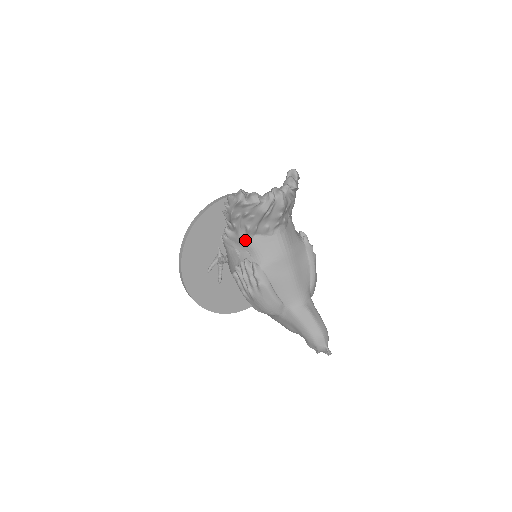
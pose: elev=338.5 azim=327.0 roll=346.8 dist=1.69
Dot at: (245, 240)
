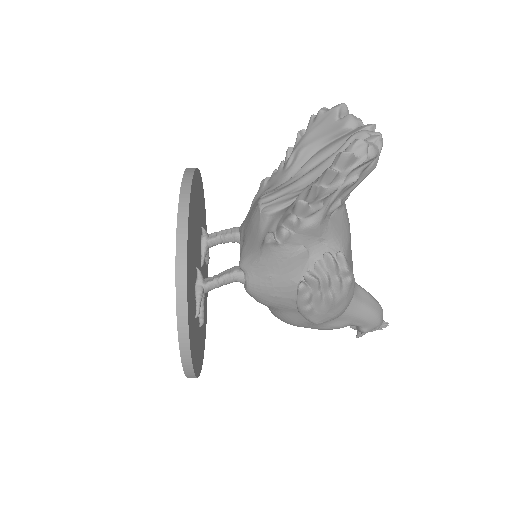
Dot at: (324, 225)
